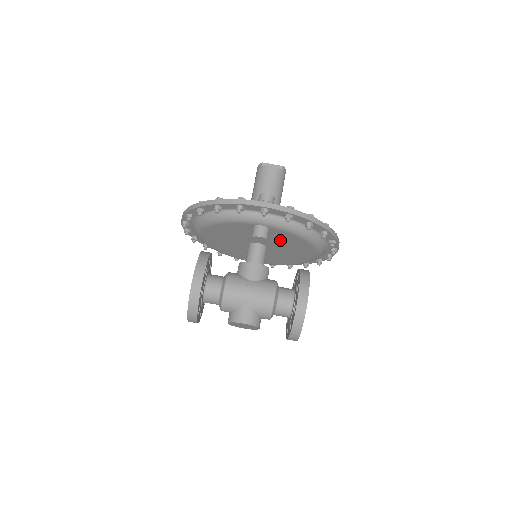
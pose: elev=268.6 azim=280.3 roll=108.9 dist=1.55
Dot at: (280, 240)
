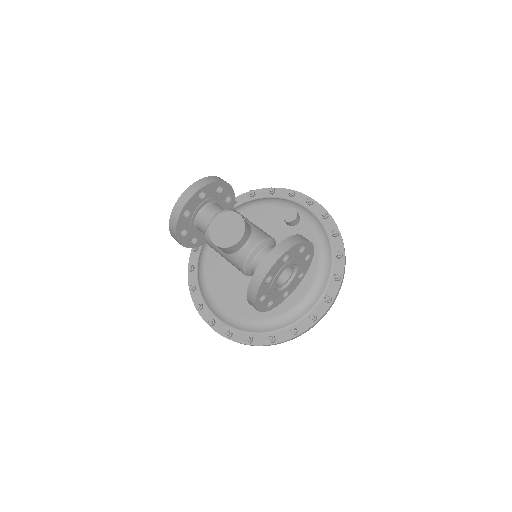
Dot at: occluded
